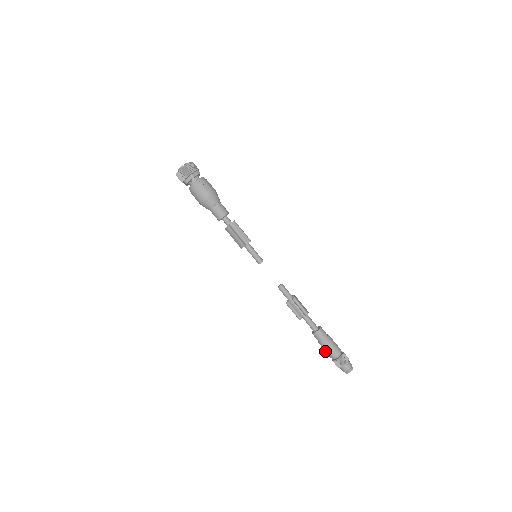
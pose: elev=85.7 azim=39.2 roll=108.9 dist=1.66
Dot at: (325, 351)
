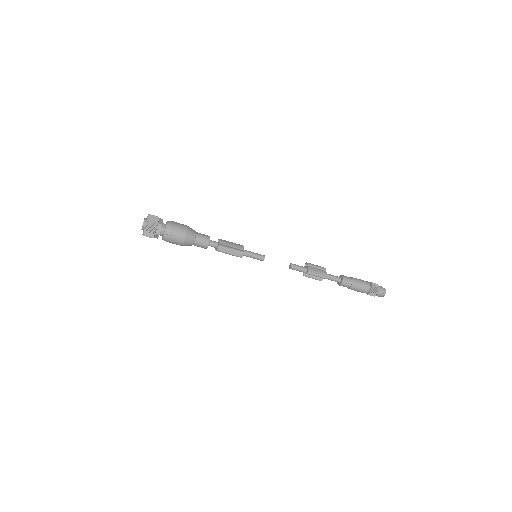
Dot at: occluded
